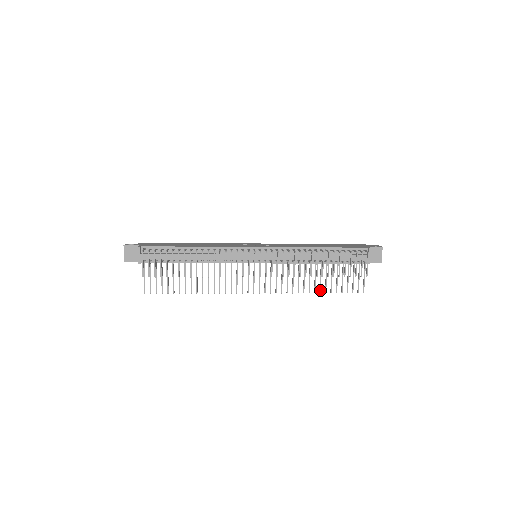
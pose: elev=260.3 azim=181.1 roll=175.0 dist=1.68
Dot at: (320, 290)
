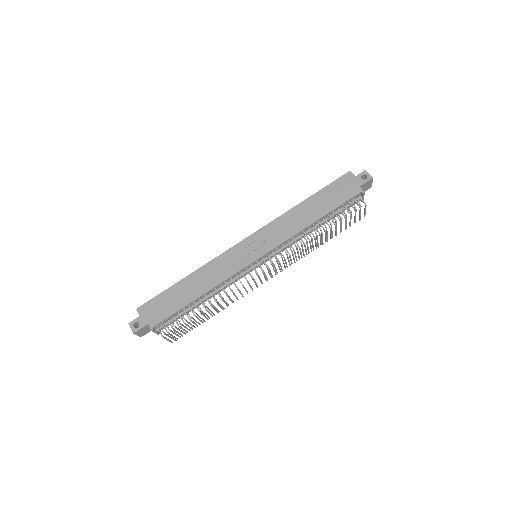
Dot at: (323, 243)
